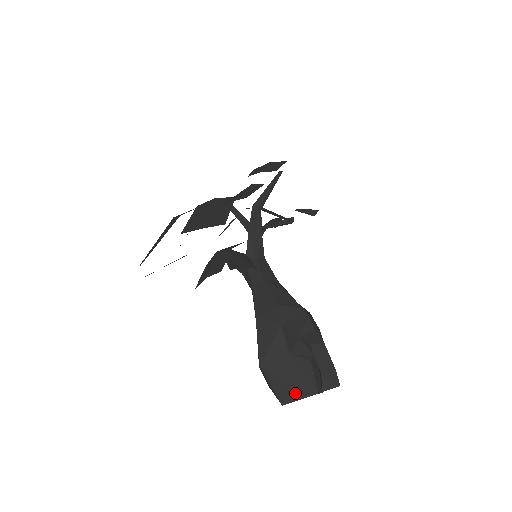
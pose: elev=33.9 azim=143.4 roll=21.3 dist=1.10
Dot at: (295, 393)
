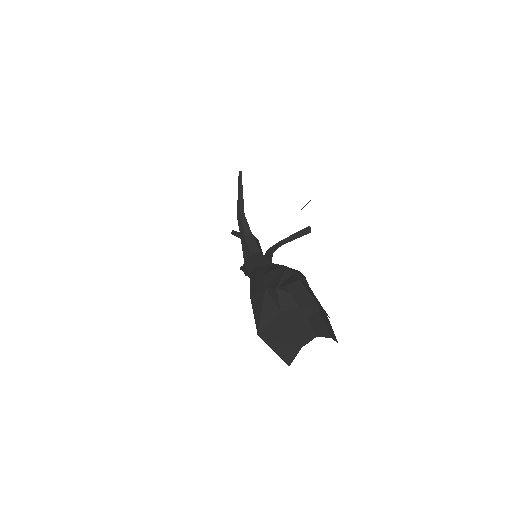
Dot at: (293, 346)
